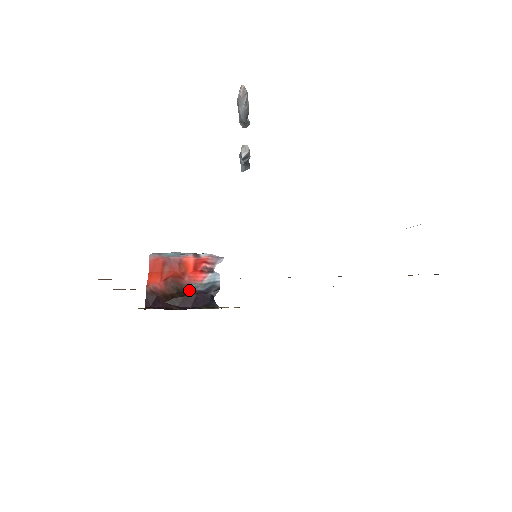
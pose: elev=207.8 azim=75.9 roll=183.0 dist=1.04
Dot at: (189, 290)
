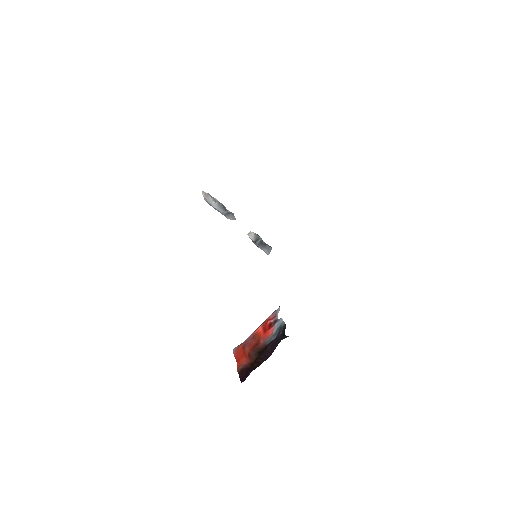
Dot at: (266, 346)
